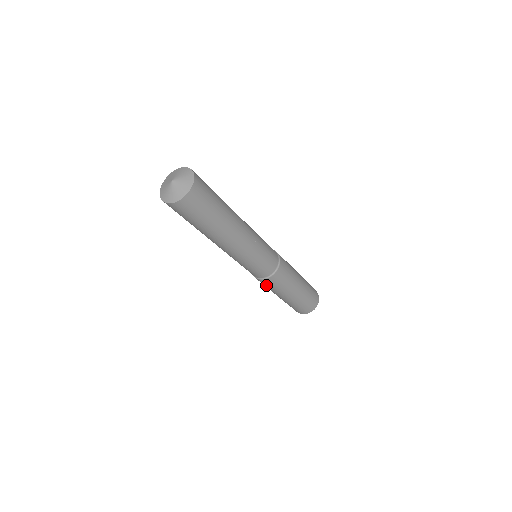
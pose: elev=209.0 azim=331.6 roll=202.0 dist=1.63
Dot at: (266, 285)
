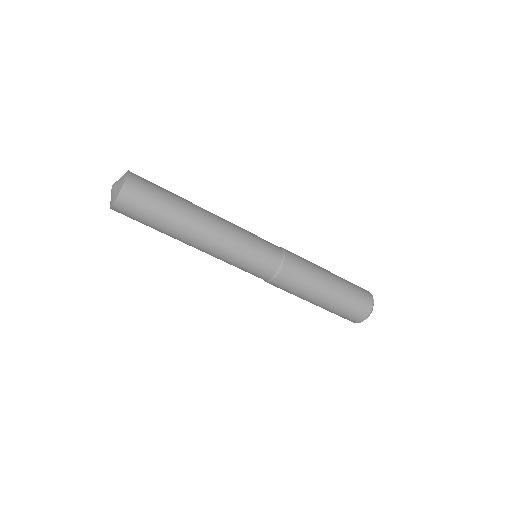
Dot at: occluded
